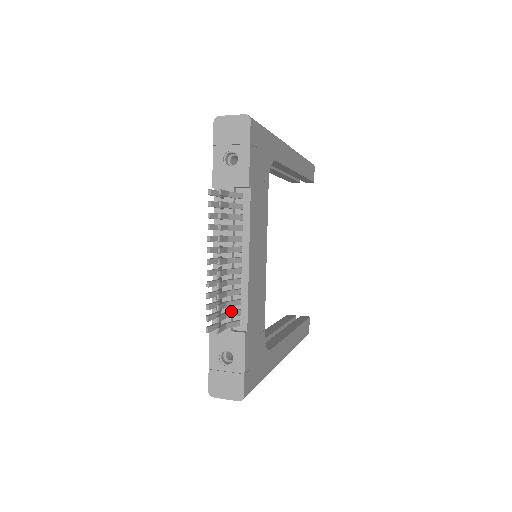
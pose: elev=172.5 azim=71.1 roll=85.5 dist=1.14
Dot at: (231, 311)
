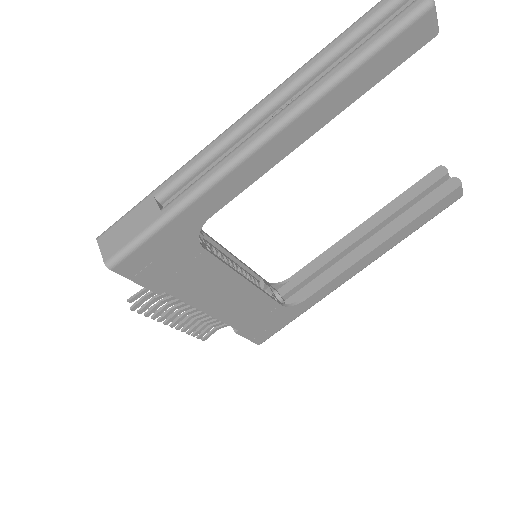
Dot at: (217, 323)
